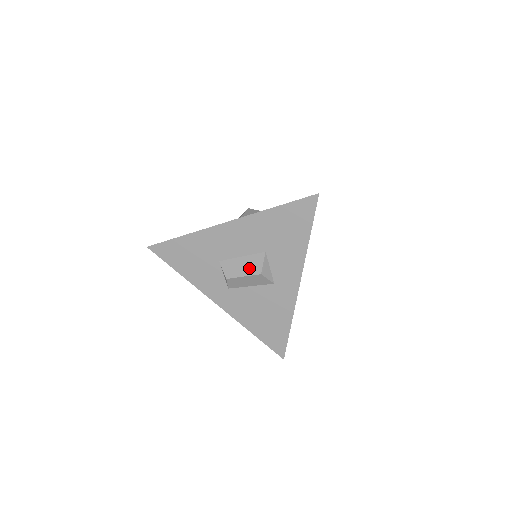
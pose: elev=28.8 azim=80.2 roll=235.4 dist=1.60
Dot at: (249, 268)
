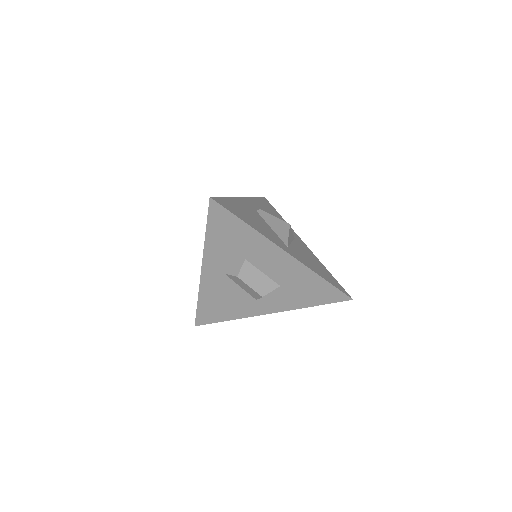
Dot at: (260, 285)
